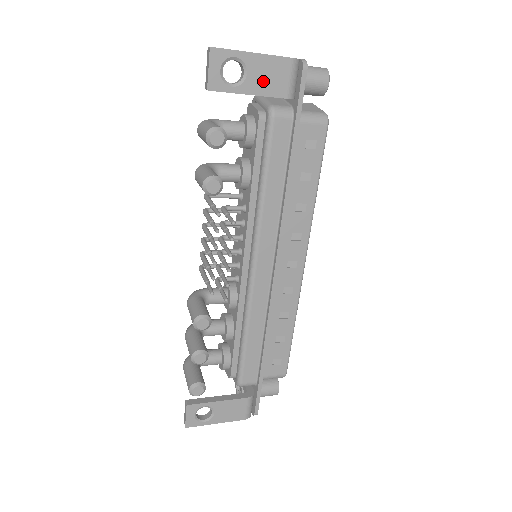
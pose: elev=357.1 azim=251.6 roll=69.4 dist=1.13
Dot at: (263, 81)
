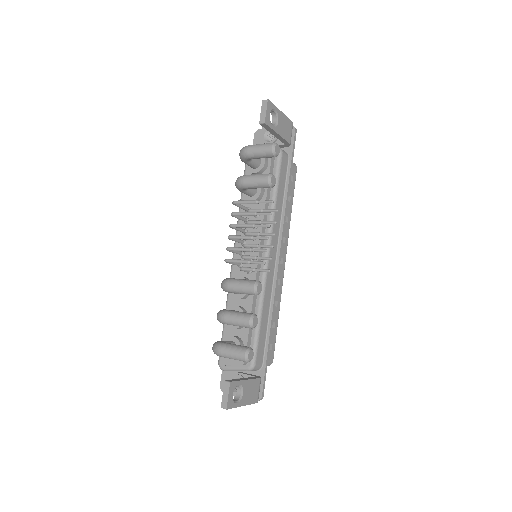
Dot at: (283, 129)
